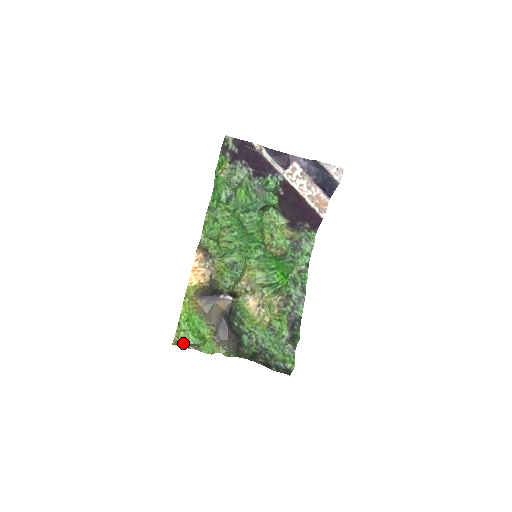
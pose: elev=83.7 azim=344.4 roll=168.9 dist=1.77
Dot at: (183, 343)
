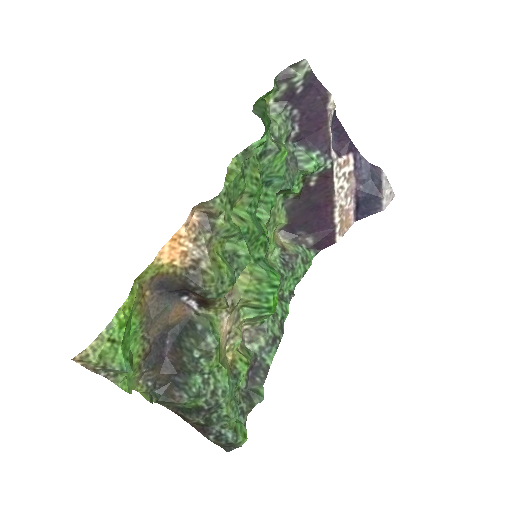
Dot at: (99, 364)
